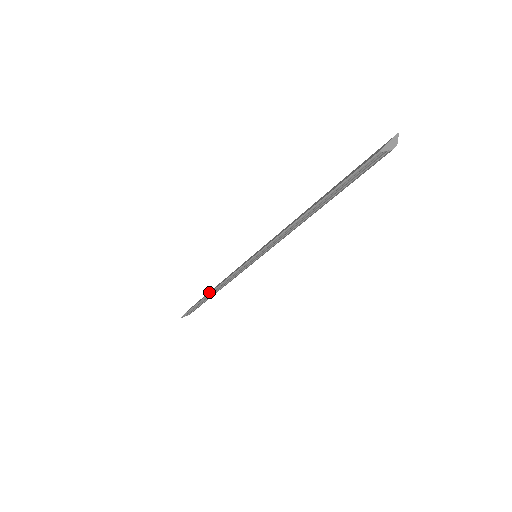
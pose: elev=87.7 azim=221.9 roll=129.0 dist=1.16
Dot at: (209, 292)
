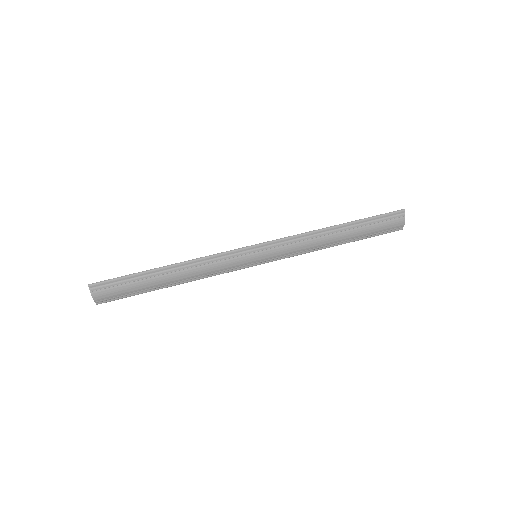
Dot at: (158, 278)
